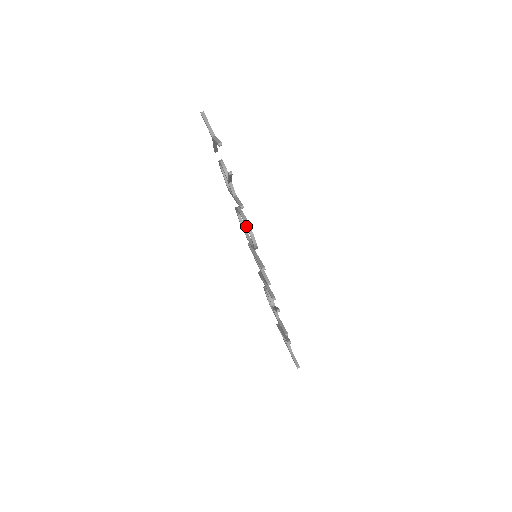
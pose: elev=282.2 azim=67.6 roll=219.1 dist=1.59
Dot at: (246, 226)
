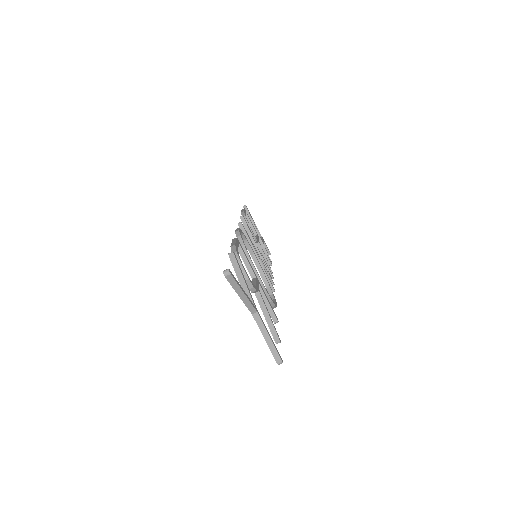
Dot at: occluded
